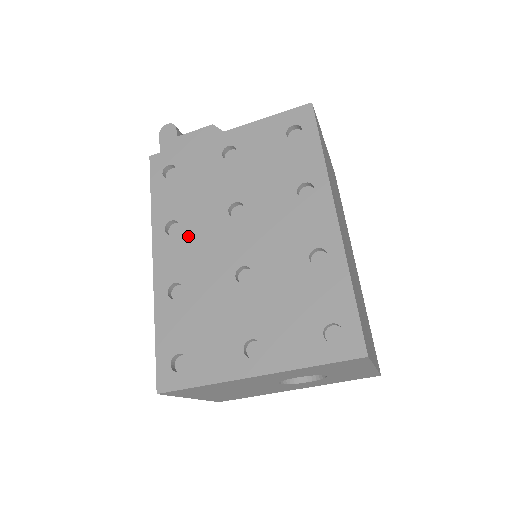
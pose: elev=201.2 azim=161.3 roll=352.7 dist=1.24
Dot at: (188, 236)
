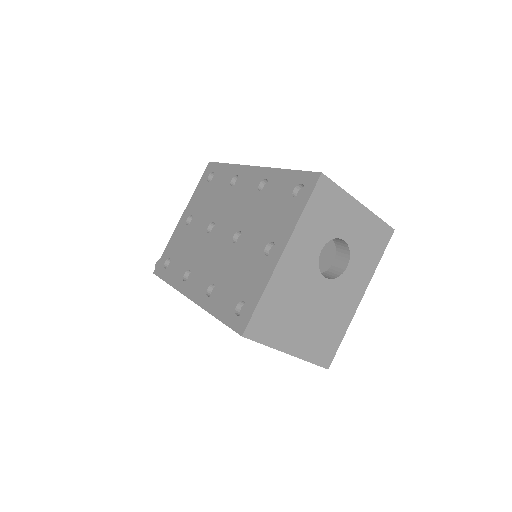
Dot at: (197, 266)
